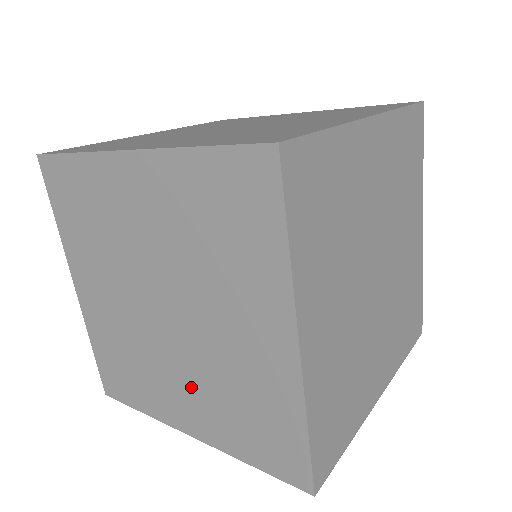
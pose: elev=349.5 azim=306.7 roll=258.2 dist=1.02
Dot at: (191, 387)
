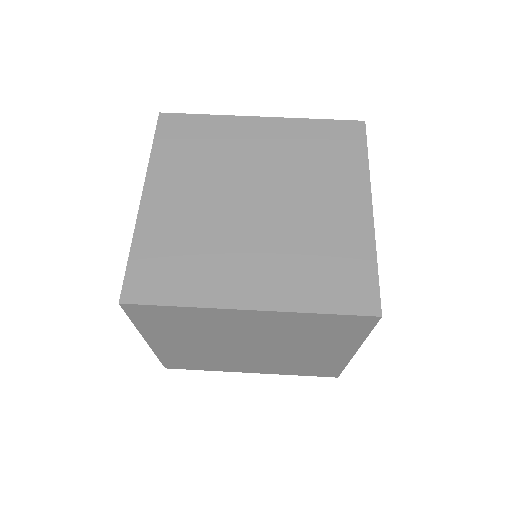
Dot at: (262, 363)
